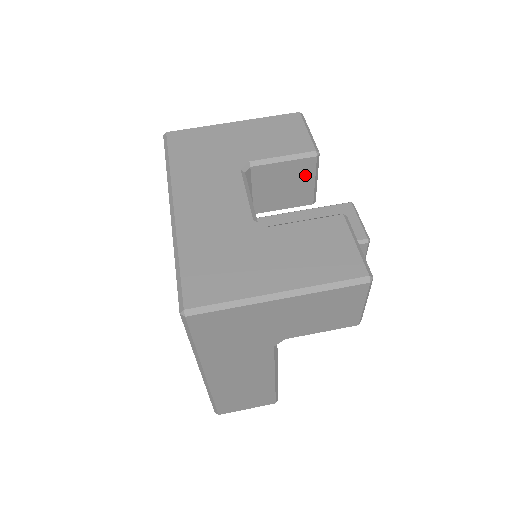
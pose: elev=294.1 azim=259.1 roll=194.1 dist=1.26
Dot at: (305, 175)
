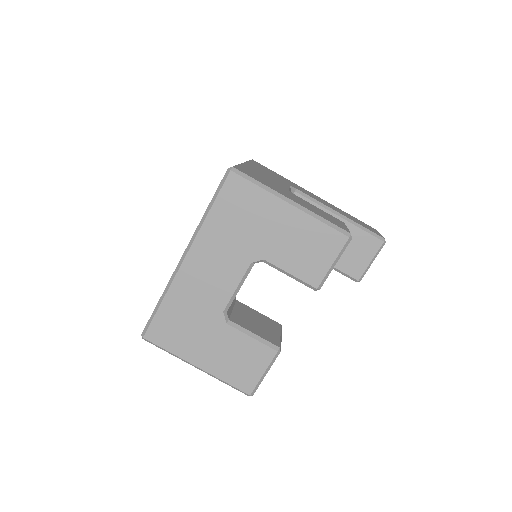
Dot at: occluded
